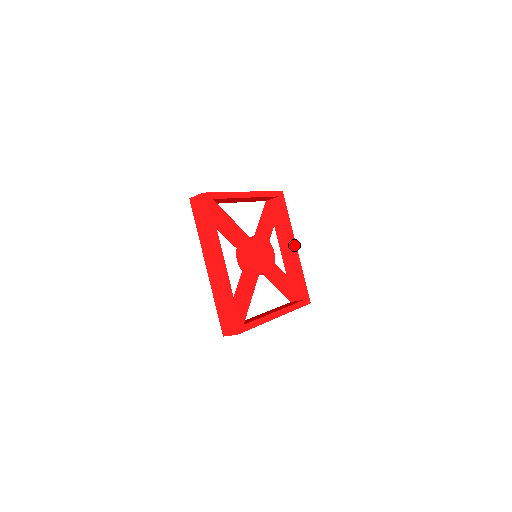
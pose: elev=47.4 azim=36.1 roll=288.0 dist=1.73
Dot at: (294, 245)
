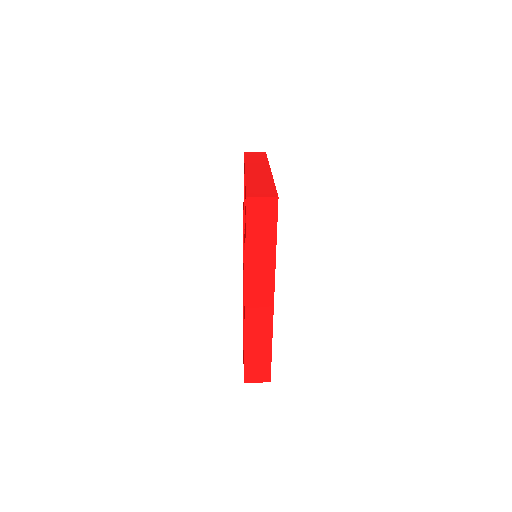
Dot at: occluded
